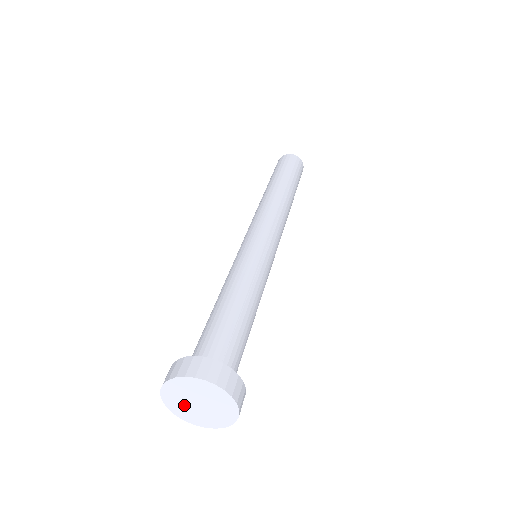
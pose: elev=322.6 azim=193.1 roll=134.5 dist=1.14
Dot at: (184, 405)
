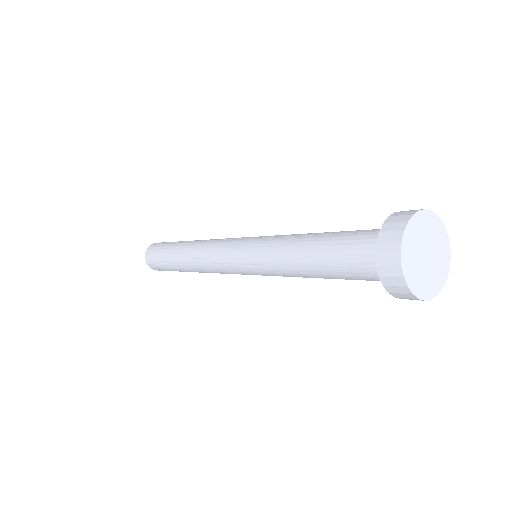
Dot at: (416, 248)
